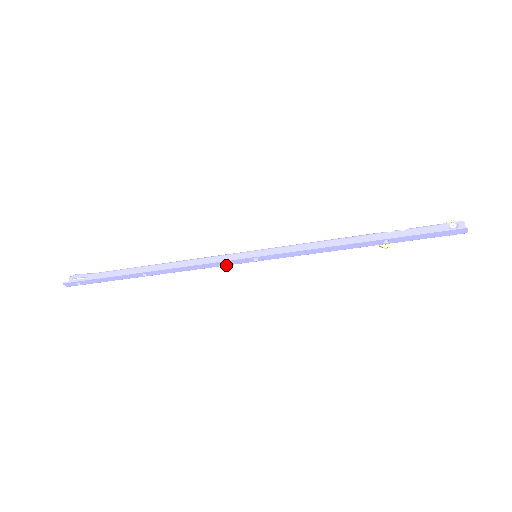
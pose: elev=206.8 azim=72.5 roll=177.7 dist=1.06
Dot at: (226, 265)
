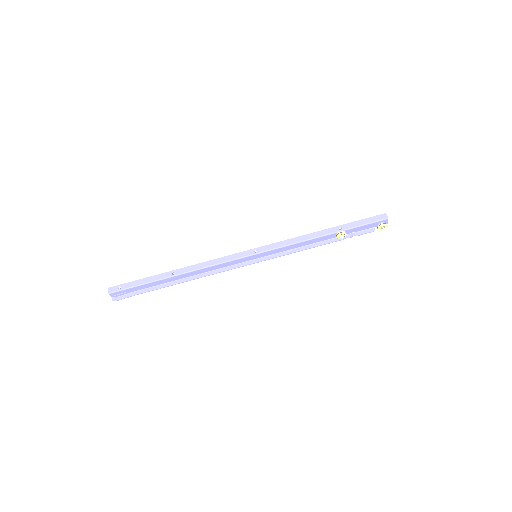
Dot at: (234, 259)
